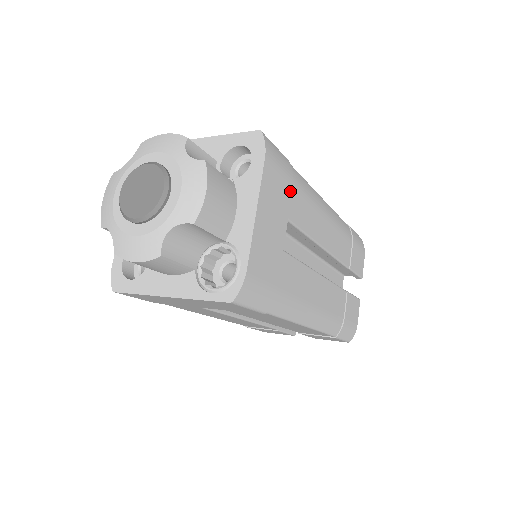
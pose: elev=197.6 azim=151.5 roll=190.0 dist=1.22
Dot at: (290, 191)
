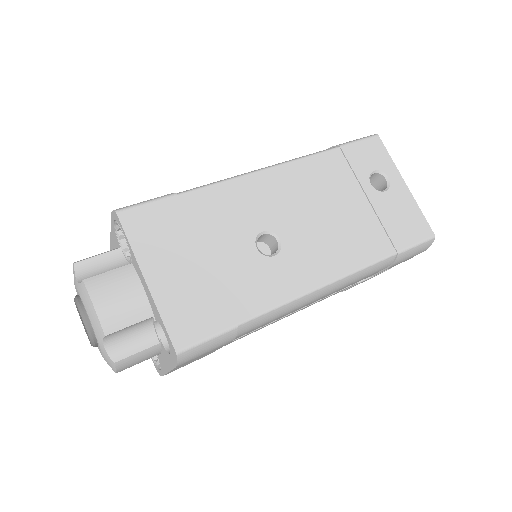
Dot at: occluded
